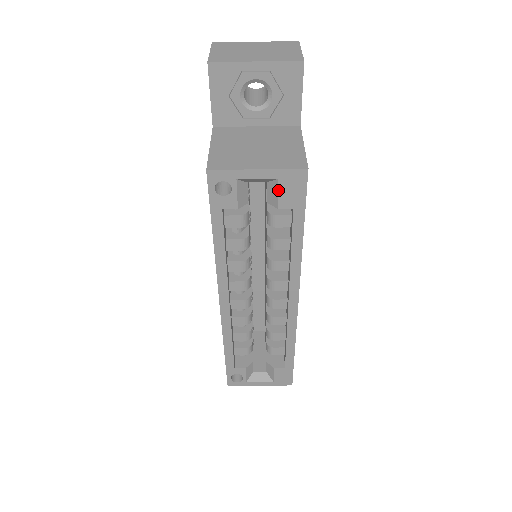
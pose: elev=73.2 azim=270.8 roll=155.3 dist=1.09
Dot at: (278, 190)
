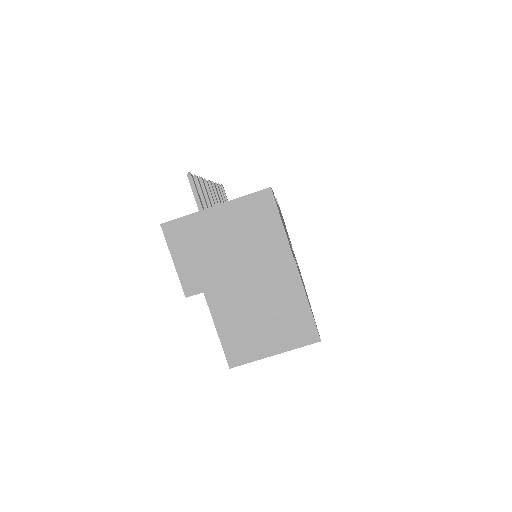
Dot at: occluded
